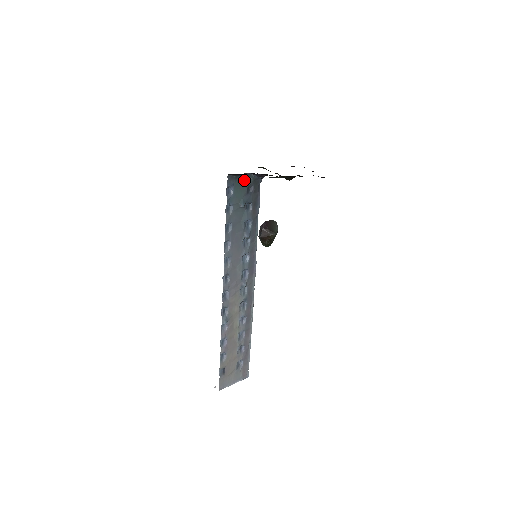
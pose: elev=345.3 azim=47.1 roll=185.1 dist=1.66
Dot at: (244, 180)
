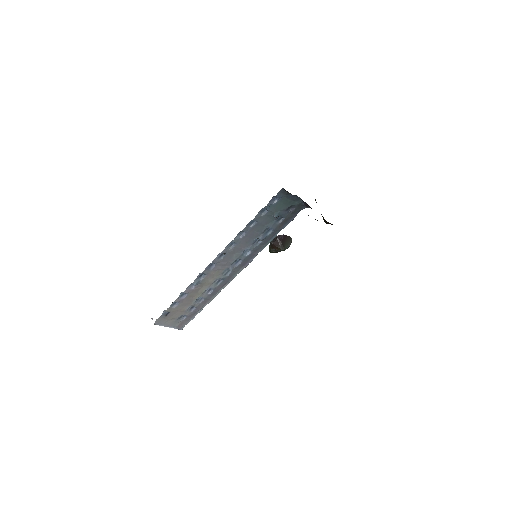
Dot at: (292, 199)
